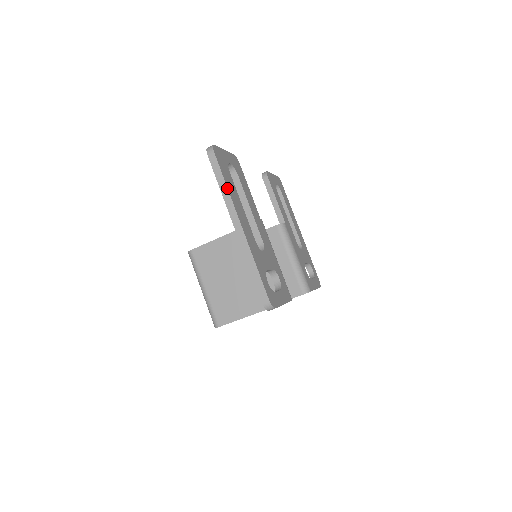
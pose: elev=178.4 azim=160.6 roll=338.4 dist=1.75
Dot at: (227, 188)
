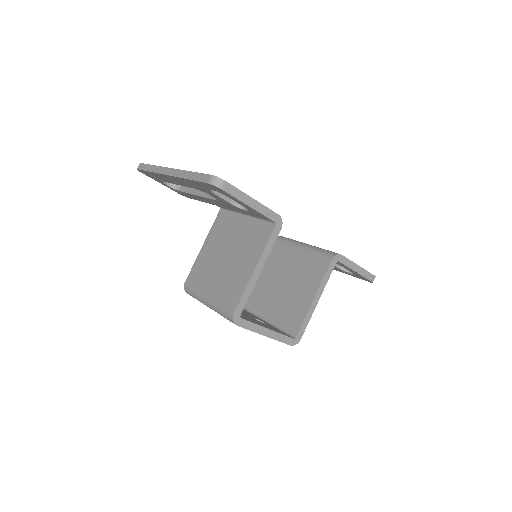
Dot at: (154, 166)
